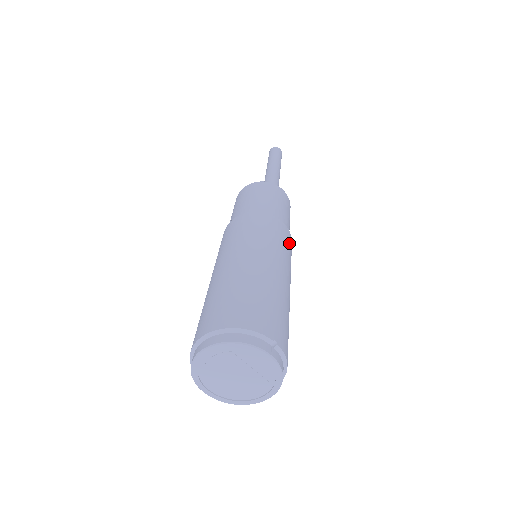
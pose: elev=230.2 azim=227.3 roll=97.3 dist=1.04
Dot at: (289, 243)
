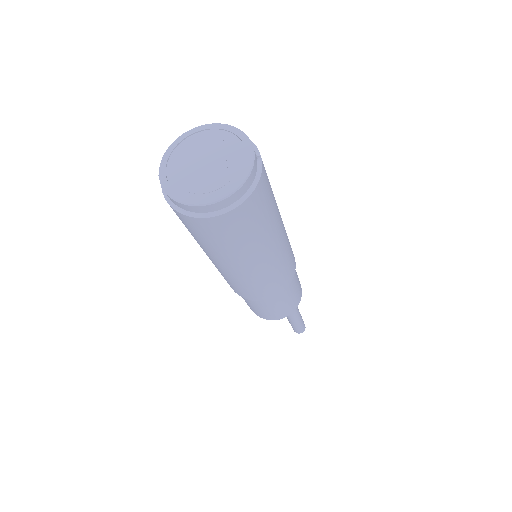
Dot at: (292, 262)
